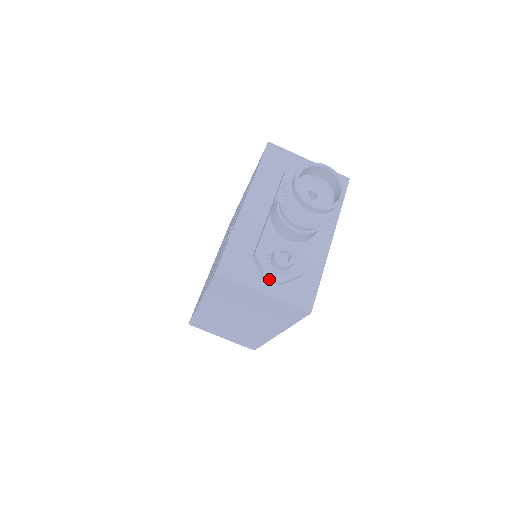
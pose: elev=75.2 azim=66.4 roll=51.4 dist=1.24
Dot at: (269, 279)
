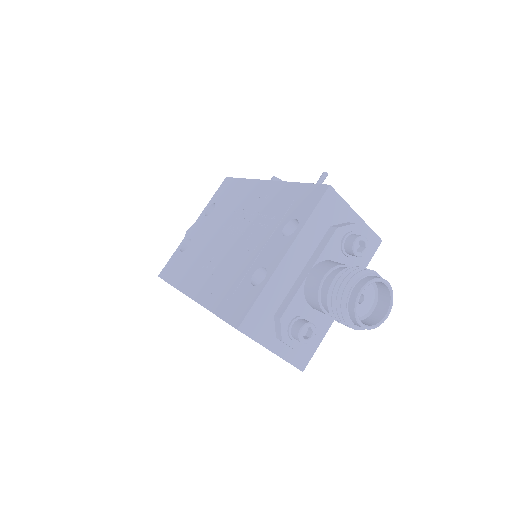
Dot at: (282, 341)
